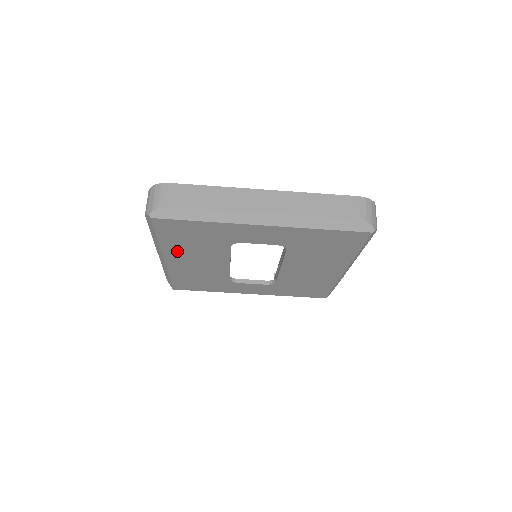
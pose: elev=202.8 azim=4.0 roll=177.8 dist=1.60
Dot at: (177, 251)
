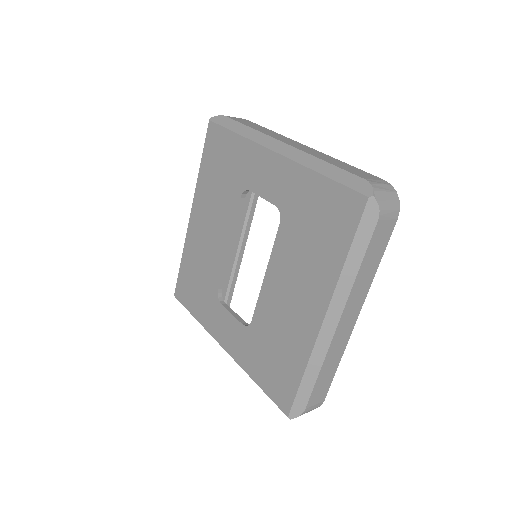
Dot at: (204, 196)
